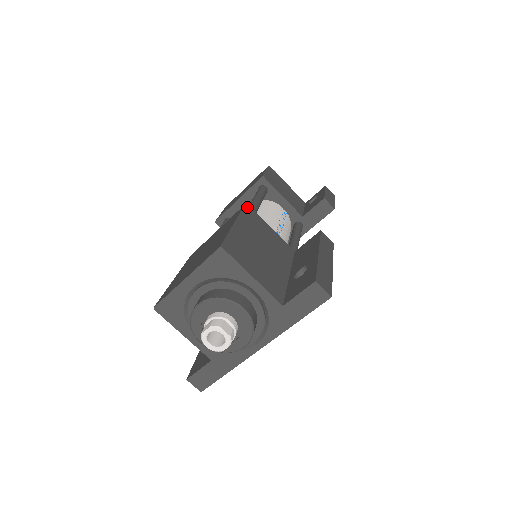
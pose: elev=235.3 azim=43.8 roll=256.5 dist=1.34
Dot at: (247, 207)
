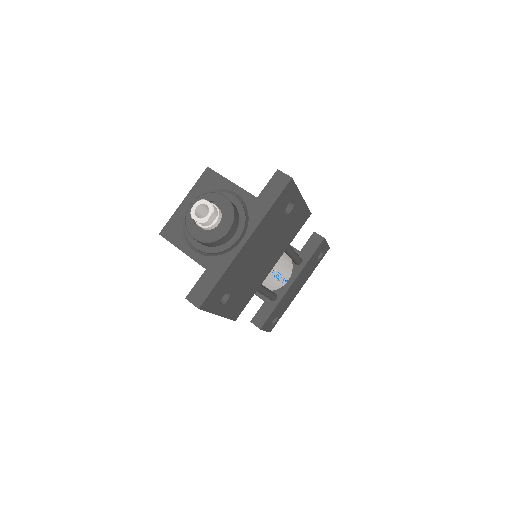
Dot at: occluded
